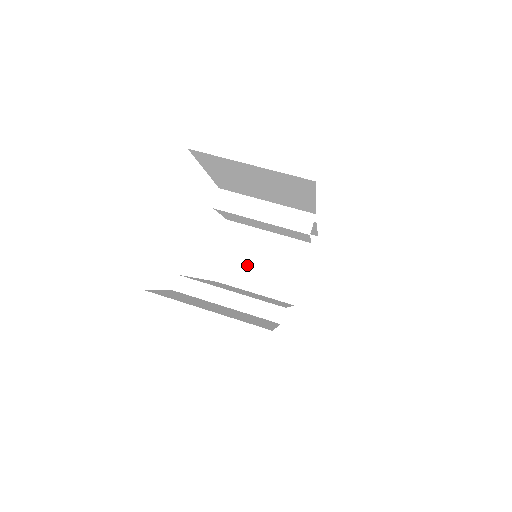
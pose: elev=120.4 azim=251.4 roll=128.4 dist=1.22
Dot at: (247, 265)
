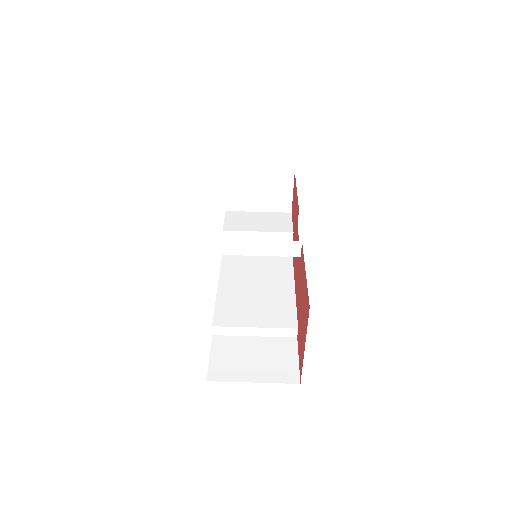
Dot at: (238, 208)
